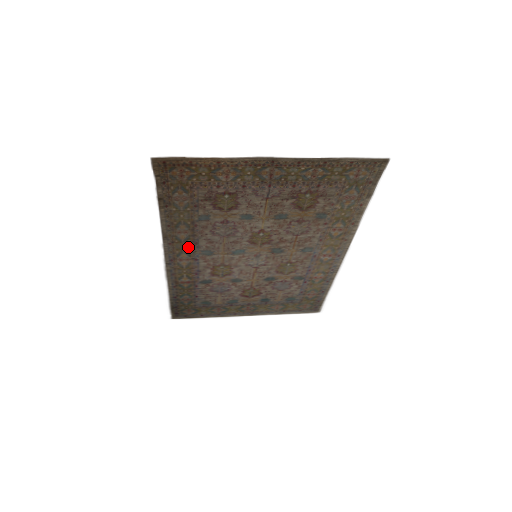
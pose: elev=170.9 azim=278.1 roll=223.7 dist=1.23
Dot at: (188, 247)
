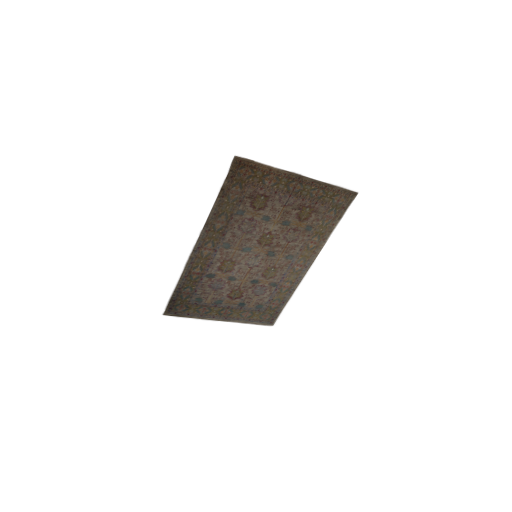
Dot at: (217, 237)
